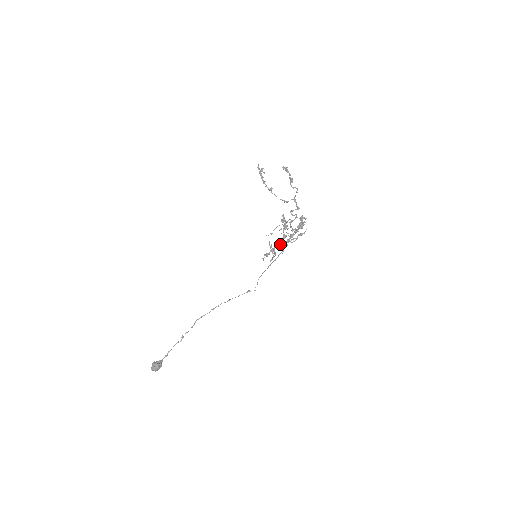
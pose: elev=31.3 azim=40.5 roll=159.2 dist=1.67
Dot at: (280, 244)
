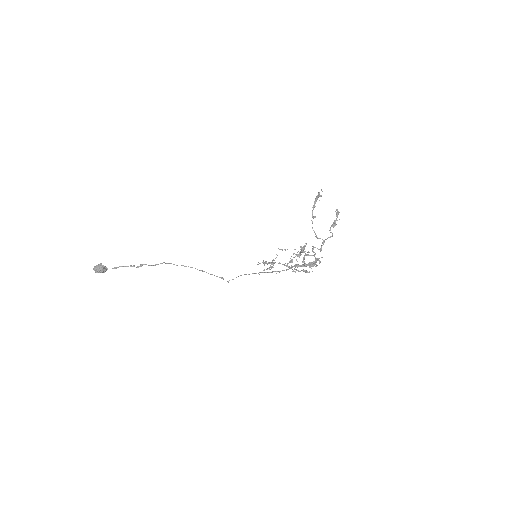
Dot at: (283, 264)
